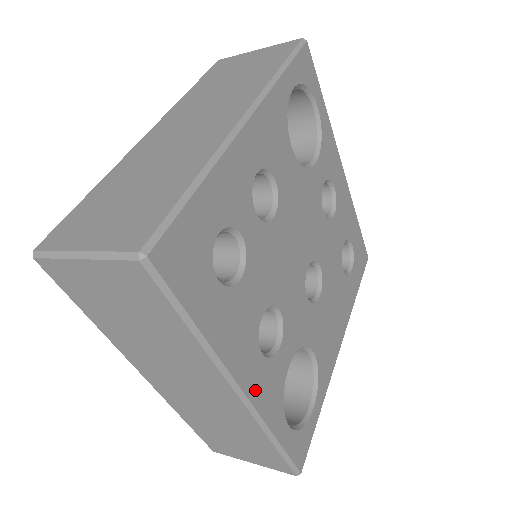
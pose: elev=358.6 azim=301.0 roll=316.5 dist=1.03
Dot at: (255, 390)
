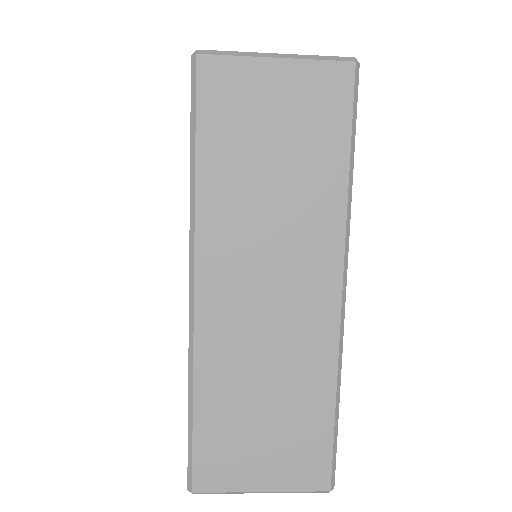
Dot at: occluded
